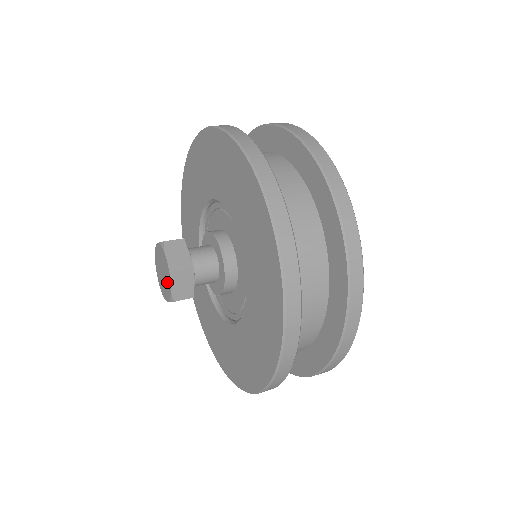
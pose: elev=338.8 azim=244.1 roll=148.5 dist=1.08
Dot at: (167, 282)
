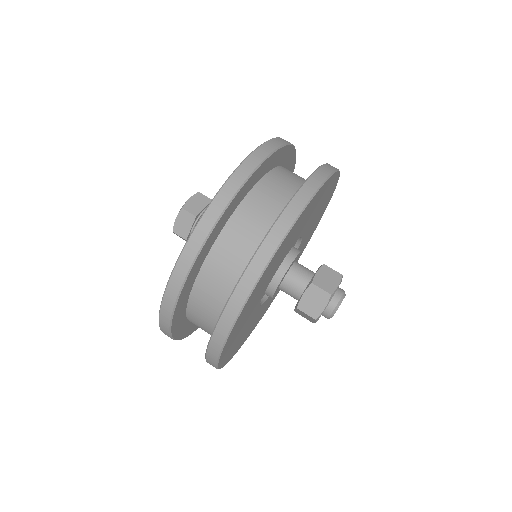
Dot at: occluded
